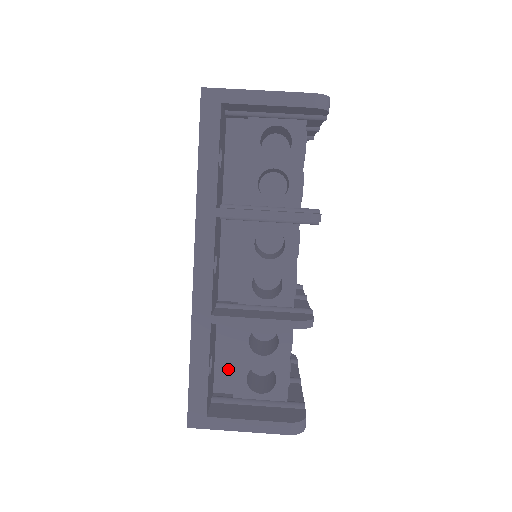
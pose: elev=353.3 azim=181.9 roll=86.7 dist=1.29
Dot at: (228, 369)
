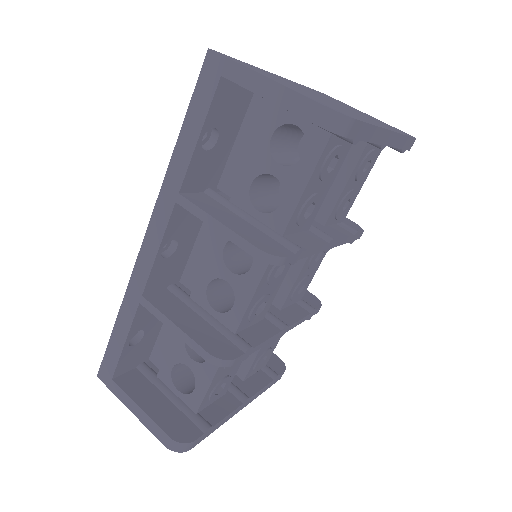
Dot at: (166, 349)
